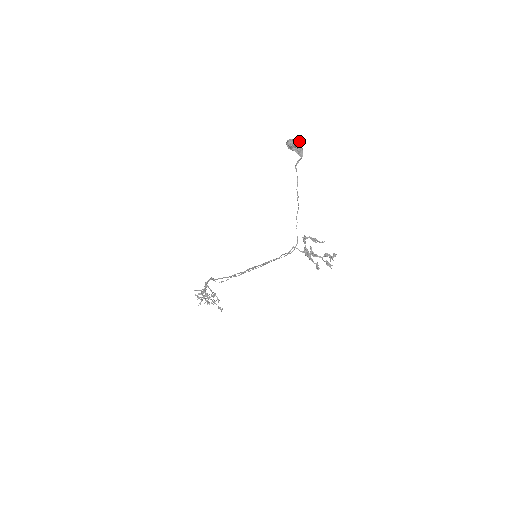
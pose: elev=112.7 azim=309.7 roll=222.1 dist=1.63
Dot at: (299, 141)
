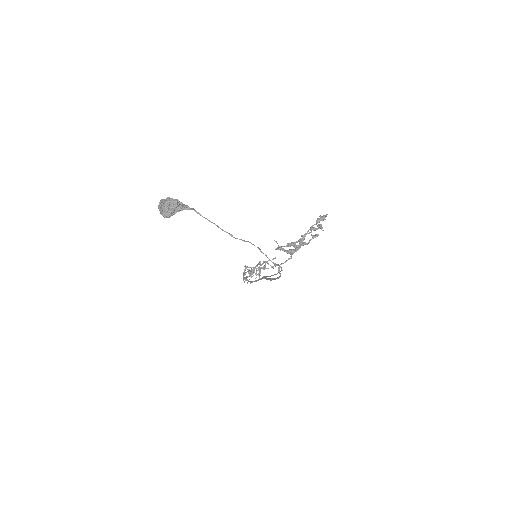
Dot at: (169, 205)
